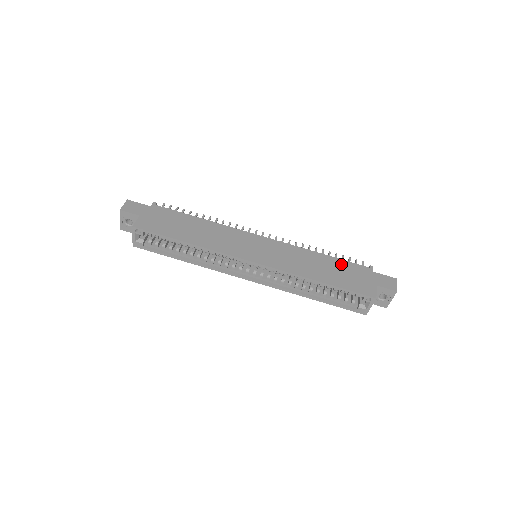
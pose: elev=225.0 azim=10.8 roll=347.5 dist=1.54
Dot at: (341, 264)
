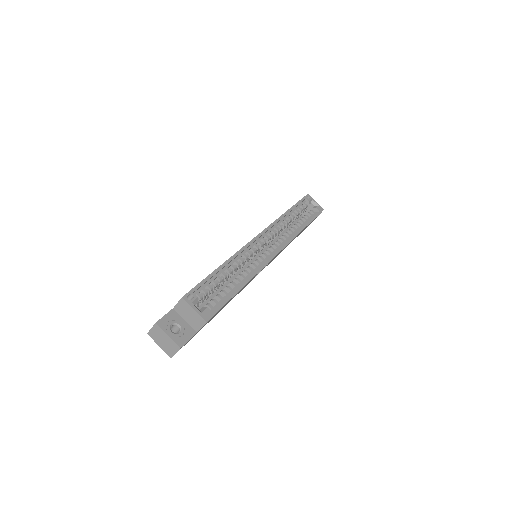
Dot at: occluded
